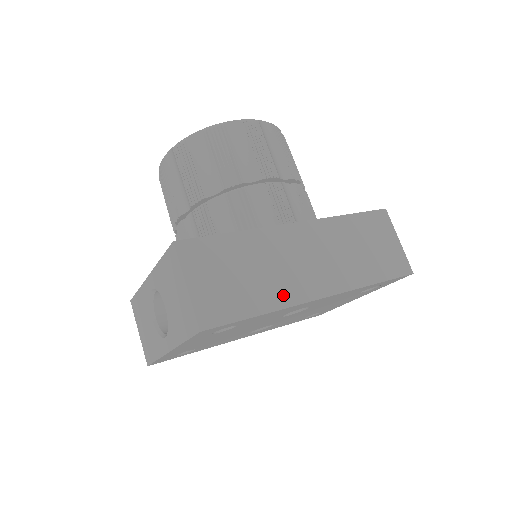
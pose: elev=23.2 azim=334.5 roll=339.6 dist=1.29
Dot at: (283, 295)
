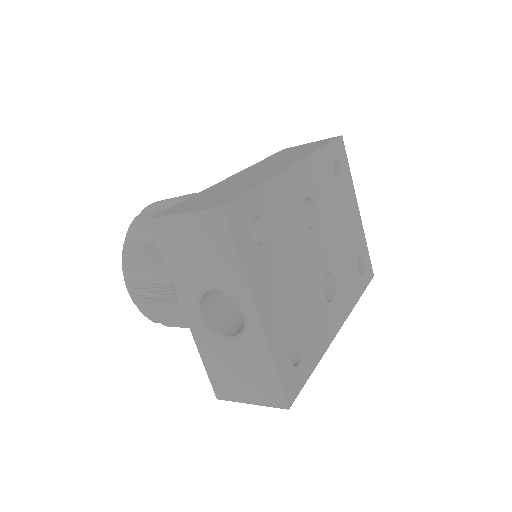
Dot at: (265, 177)
